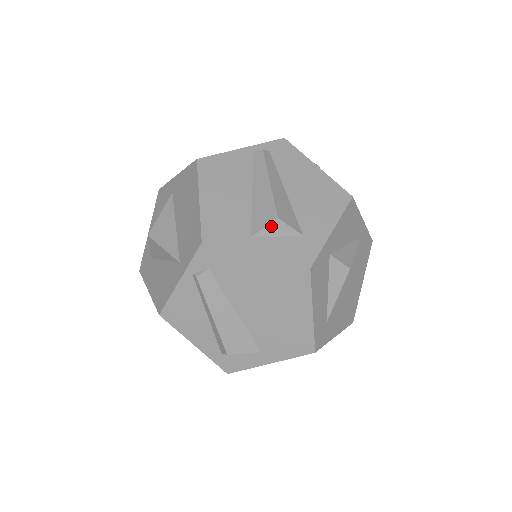
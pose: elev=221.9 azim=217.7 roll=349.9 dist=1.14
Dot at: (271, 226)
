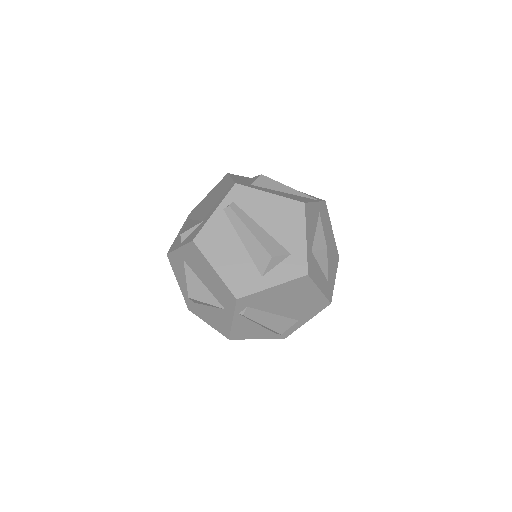
Dot at: (270, 263)
